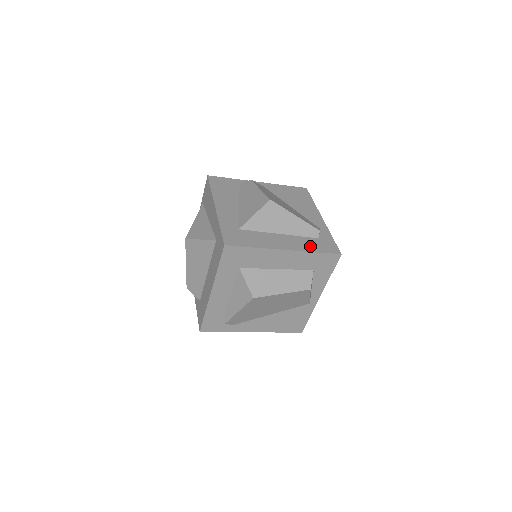
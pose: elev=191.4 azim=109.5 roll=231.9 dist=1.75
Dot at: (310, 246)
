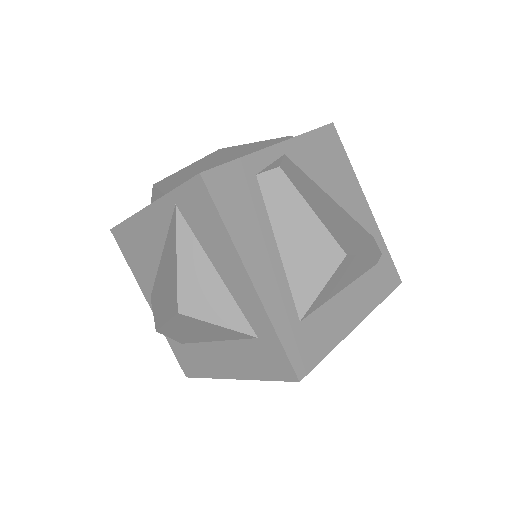
Dot at: (375, 292)
